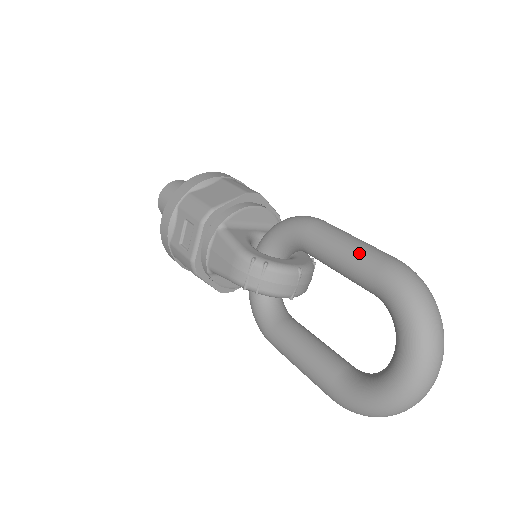
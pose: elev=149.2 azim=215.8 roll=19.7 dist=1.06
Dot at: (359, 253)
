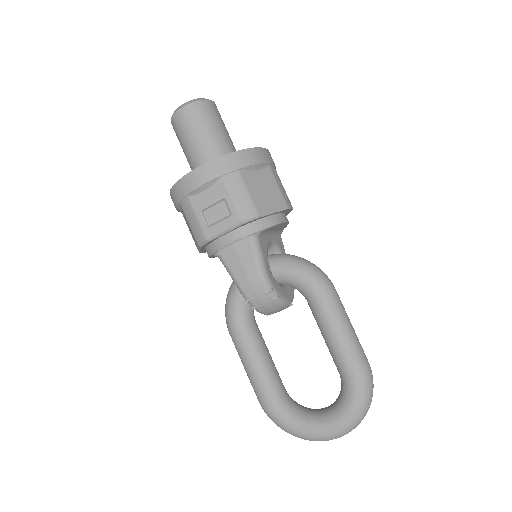
Dot at: (352, 347)
